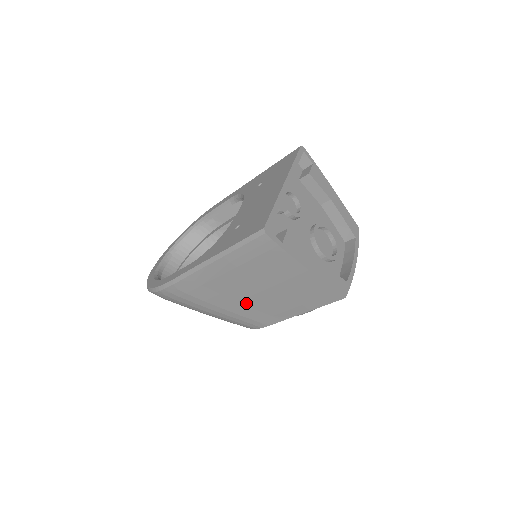
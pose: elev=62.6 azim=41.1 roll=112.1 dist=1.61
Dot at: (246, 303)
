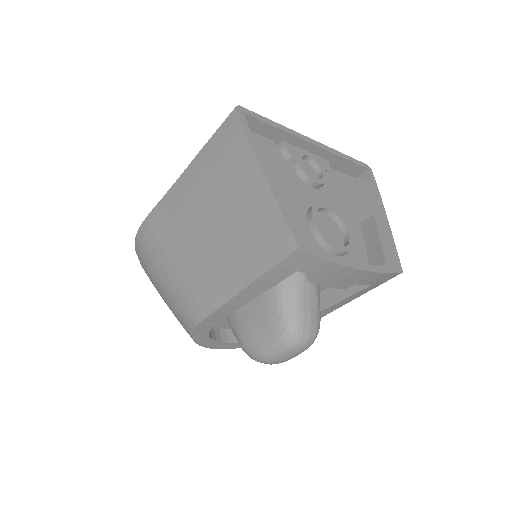
Dot at: (195, 255)
